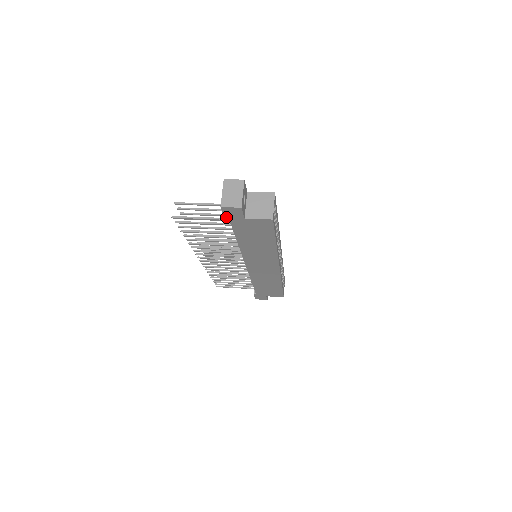
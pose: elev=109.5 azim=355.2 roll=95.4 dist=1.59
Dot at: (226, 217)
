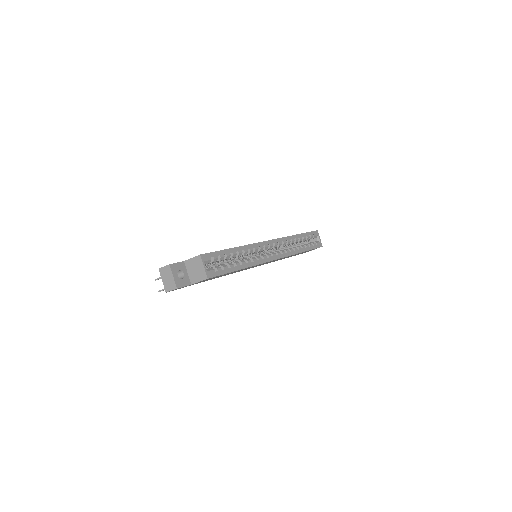
Dot at: (180, 288)
